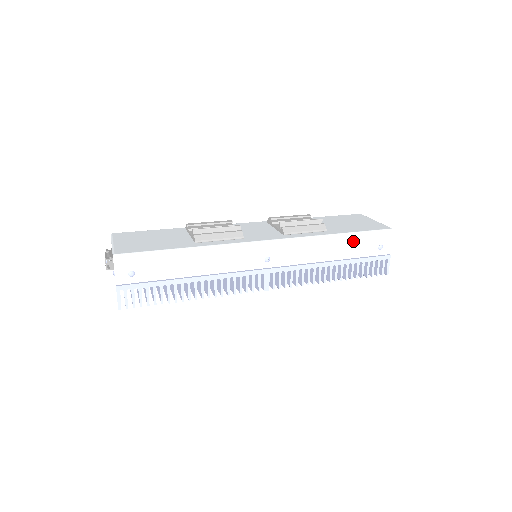
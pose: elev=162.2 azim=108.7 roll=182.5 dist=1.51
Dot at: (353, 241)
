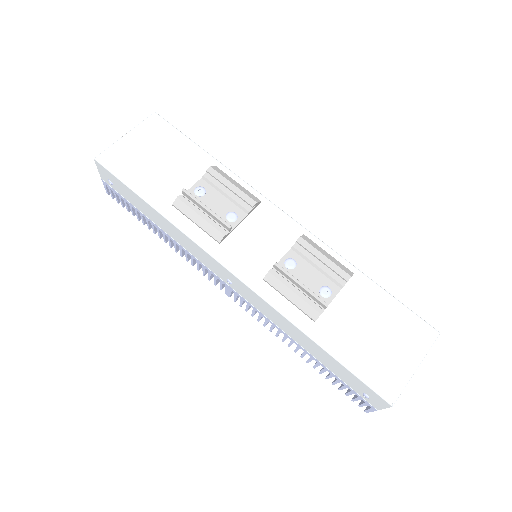
Dot at: (332, 361)
